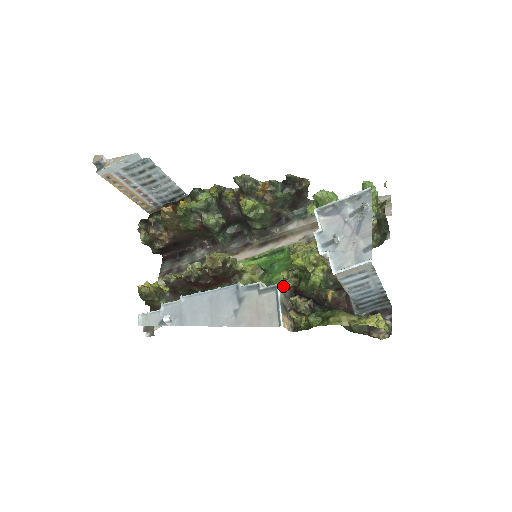
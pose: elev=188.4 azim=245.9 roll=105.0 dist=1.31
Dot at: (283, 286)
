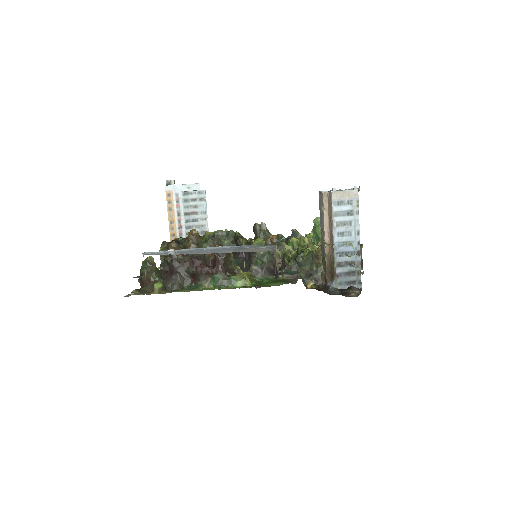
Dot at: occluded
